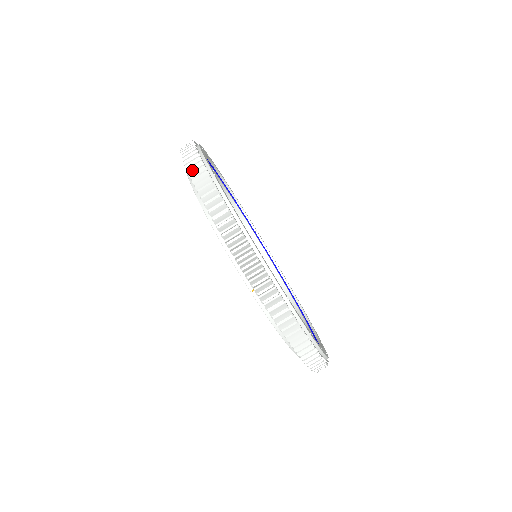
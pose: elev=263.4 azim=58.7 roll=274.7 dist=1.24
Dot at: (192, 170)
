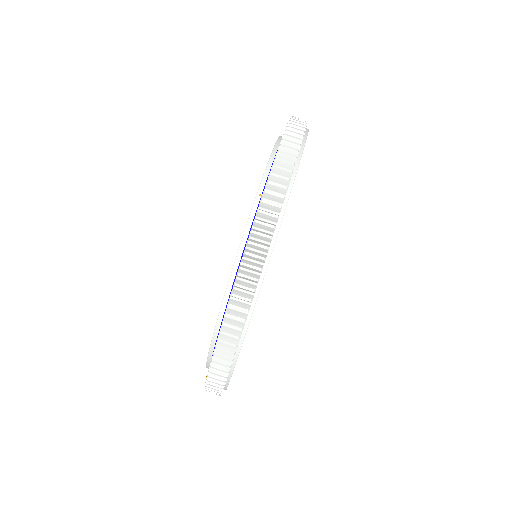
Dot at: occluded
